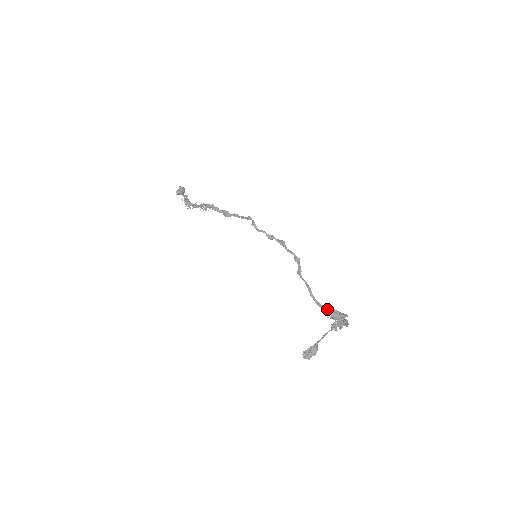
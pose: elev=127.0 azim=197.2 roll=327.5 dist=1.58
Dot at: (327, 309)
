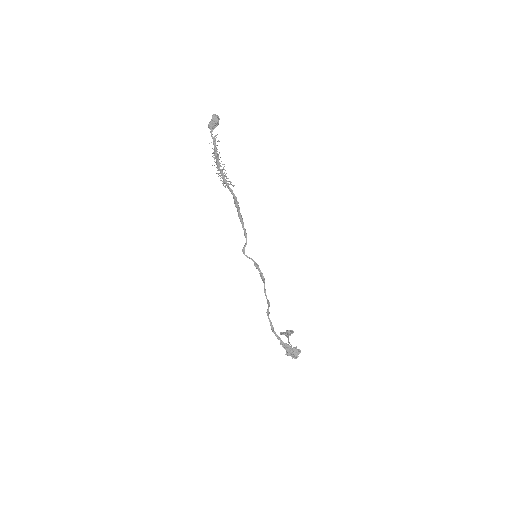
Dot at: (283, 344)
